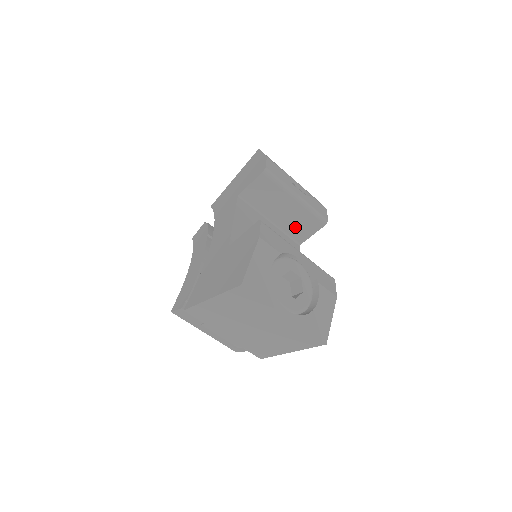
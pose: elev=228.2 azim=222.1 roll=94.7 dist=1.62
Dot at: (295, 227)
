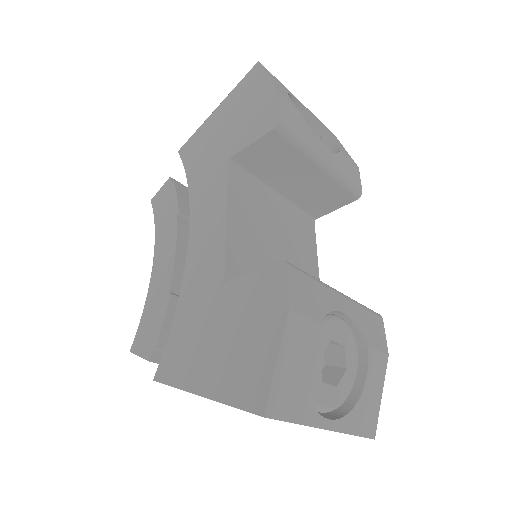
Dot at: (312, 200)
